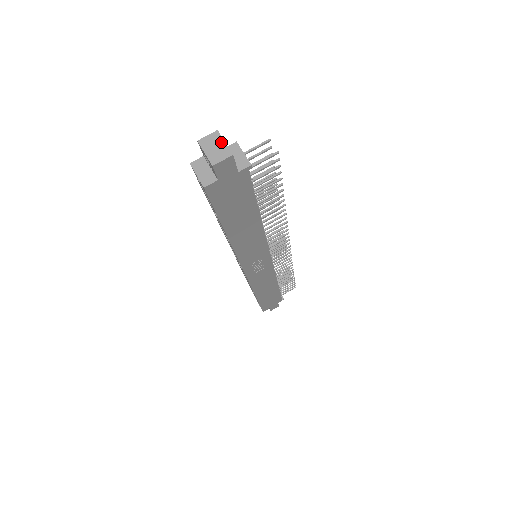
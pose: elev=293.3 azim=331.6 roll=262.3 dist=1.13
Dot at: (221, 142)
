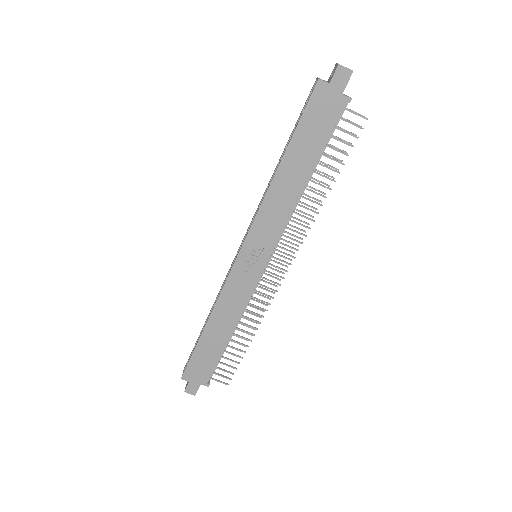
Dot at: occluded
